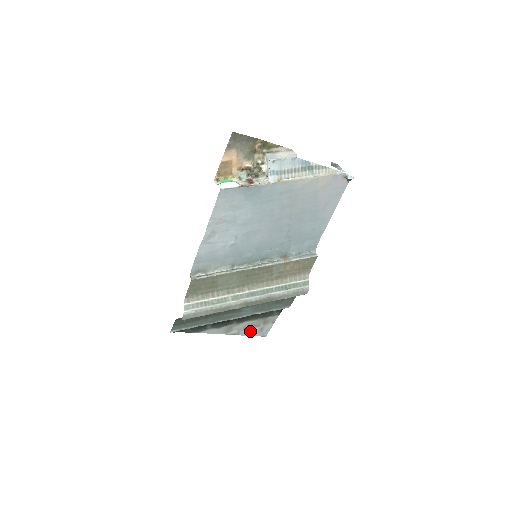
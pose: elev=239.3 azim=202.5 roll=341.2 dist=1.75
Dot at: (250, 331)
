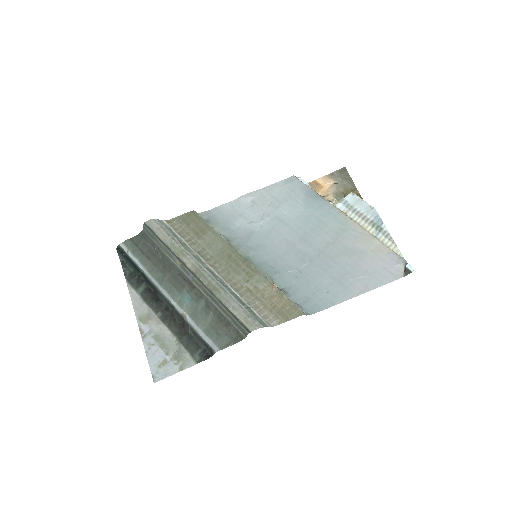
Dot at: (154, 349)
